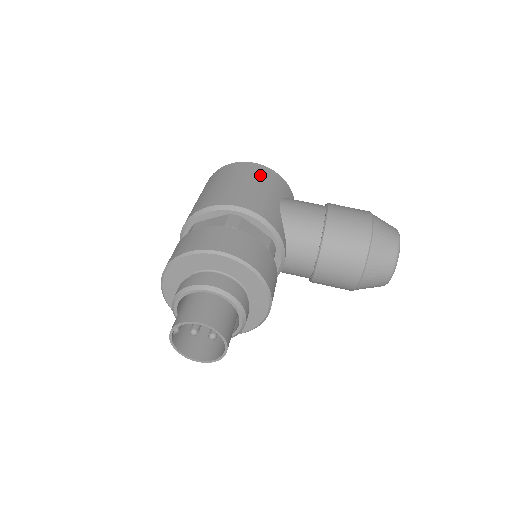
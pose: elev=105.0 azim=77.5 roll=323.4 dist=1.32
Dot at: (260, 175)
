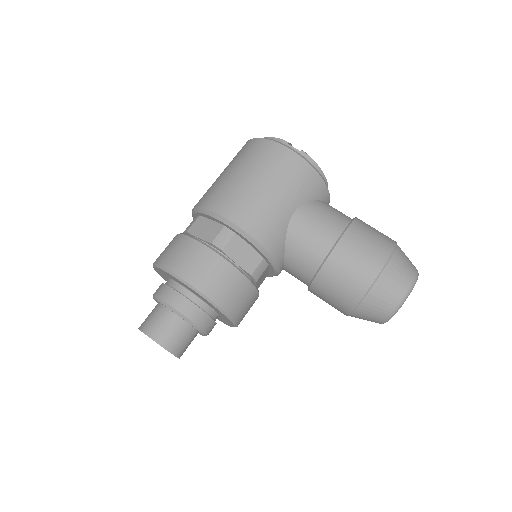
Dot at: (285, 173)
